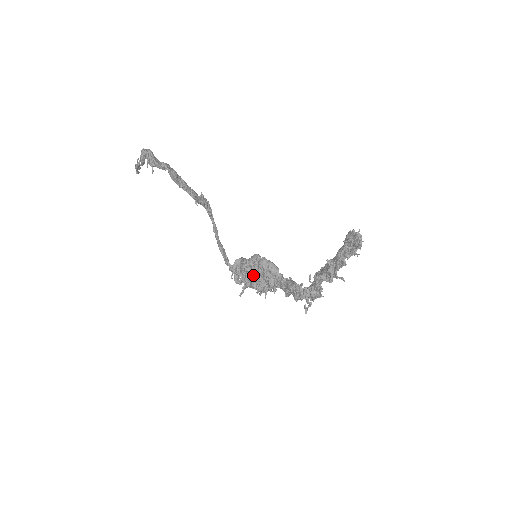
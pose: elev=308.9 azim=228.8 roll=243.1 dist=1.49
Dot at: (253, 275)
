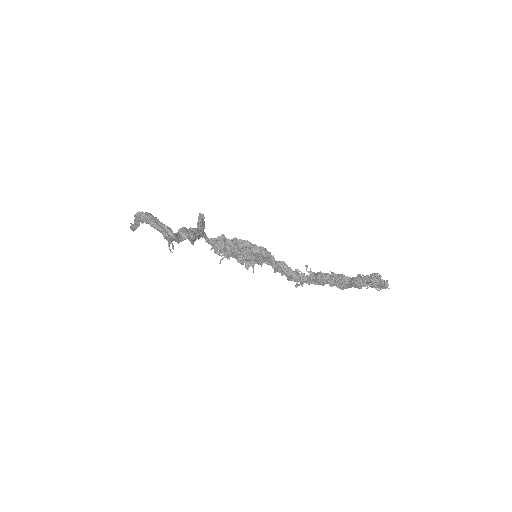
Dot at: occluded
